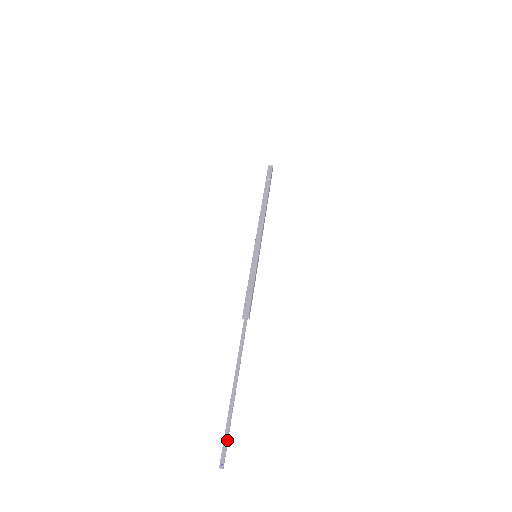
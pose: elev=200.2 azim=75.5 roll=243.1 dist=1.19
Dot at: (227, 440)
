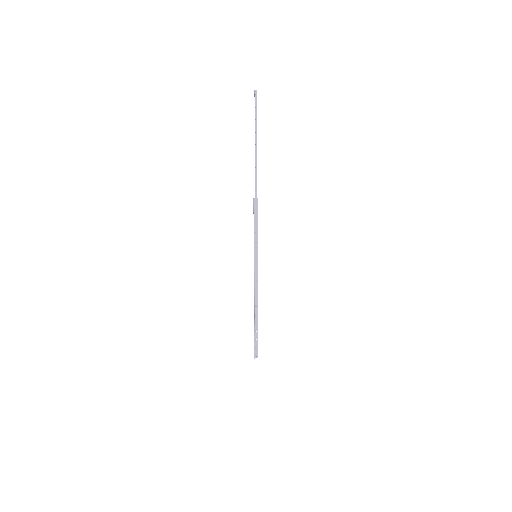
Dot at: (256, 108)
